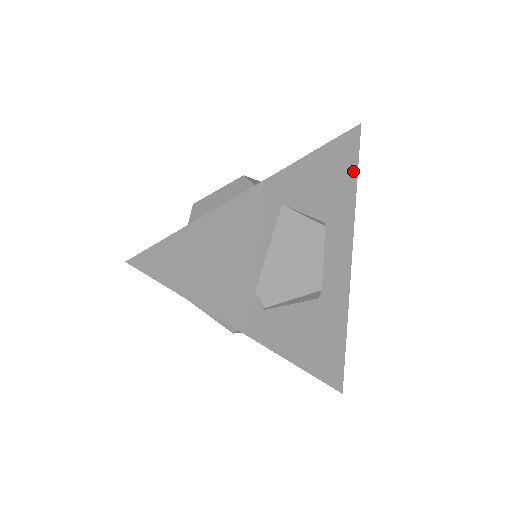
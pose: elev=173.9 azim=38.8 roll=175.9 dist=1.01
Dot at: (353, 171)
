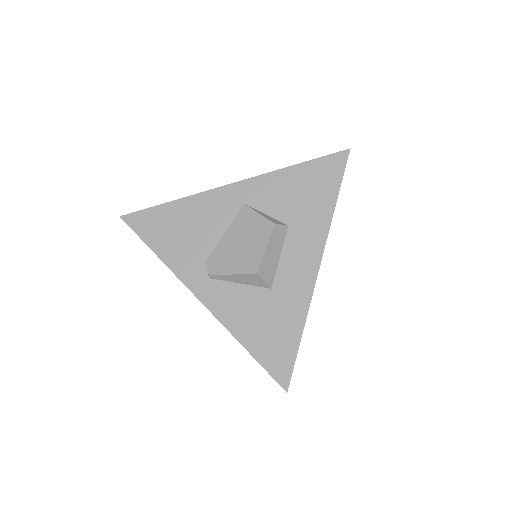
Dot at: (333, 188)
